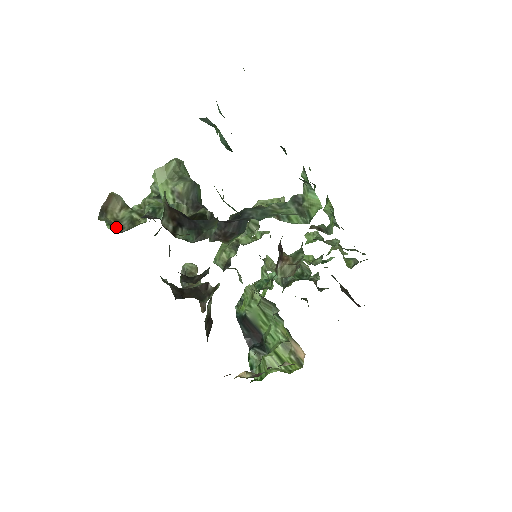
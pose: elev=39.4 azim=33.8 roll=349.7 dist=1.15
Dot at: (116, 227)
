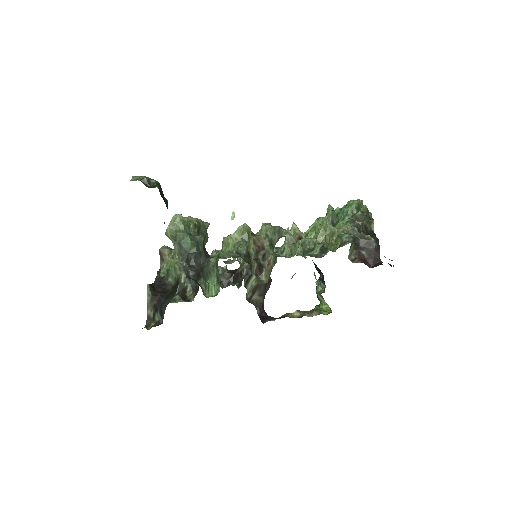
Dot at: occluded
